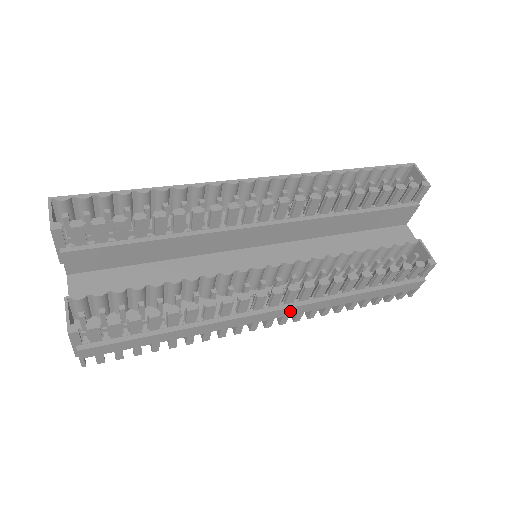
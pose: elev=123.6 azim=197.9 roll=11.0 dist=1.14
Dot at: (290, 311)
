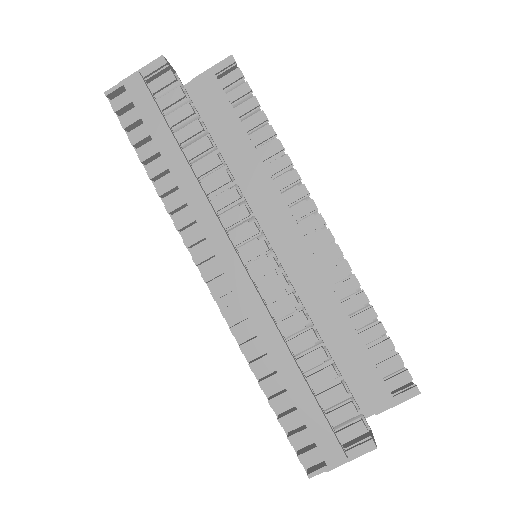
Dot at: (242, 283)
